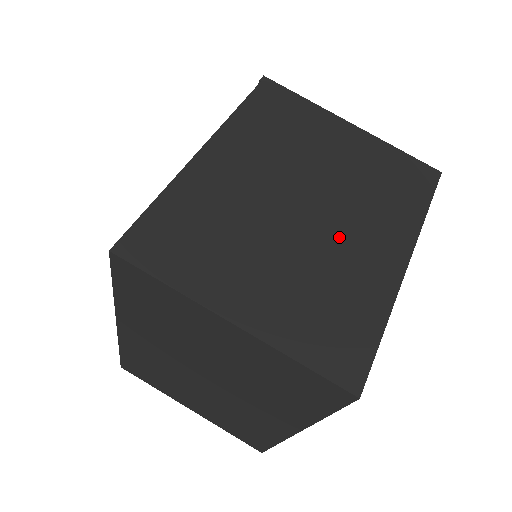
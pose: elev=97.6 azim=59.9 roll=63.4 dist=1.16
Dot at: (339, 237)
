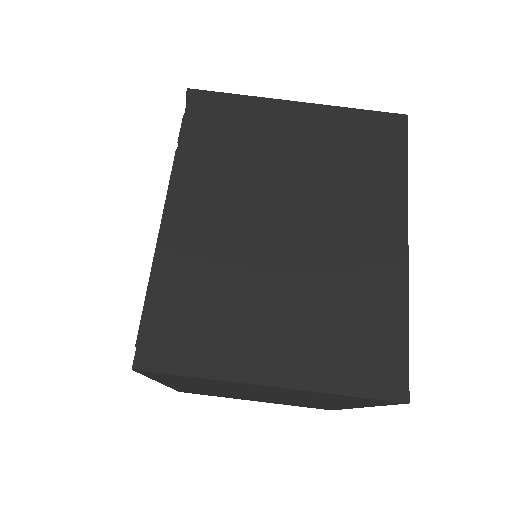
Dot at: (333, 245)
